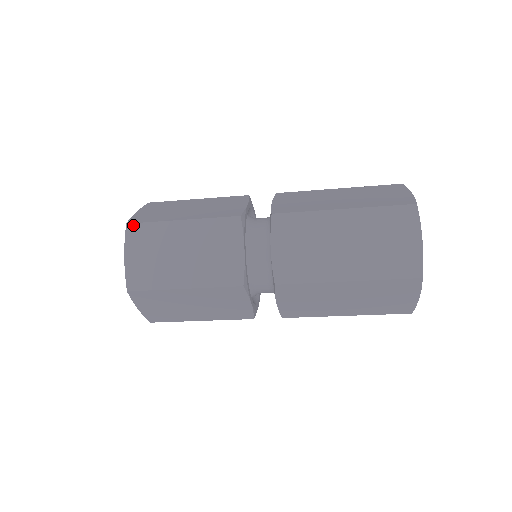
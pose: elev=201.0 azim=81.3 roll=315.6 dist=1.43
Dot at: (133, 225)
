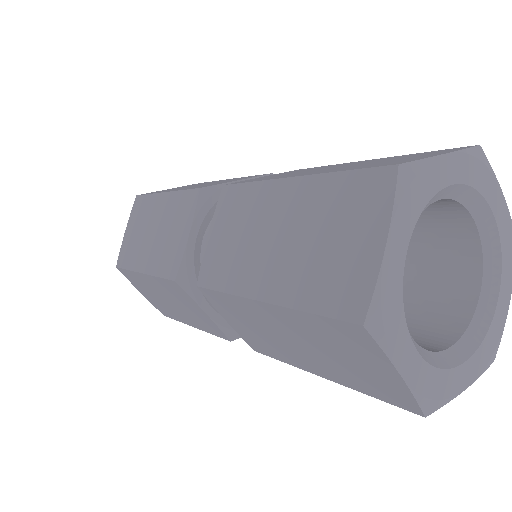
Dot at: (139, 197)
